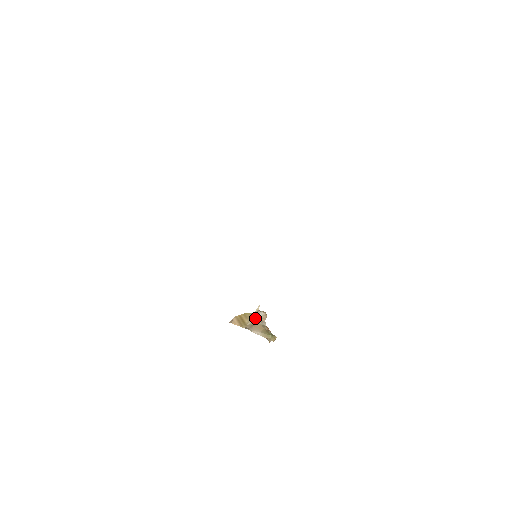
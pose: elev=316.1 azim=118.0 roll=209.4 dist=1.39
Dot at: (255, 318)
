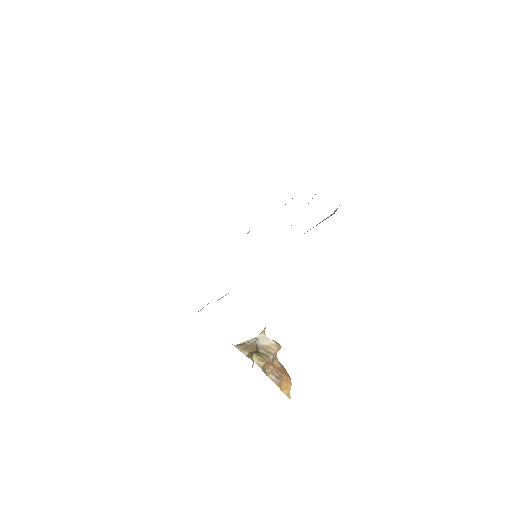
Dot at: (254, 340)
